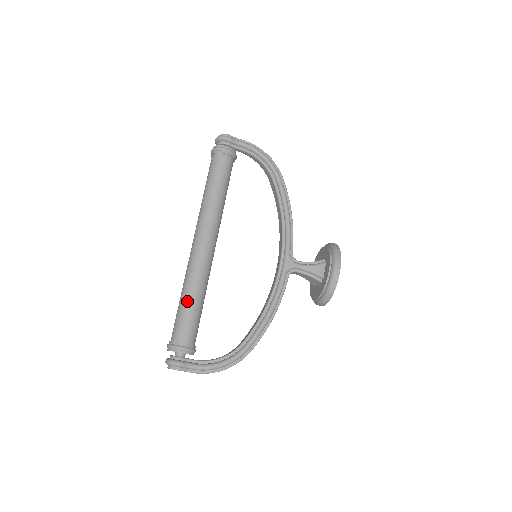
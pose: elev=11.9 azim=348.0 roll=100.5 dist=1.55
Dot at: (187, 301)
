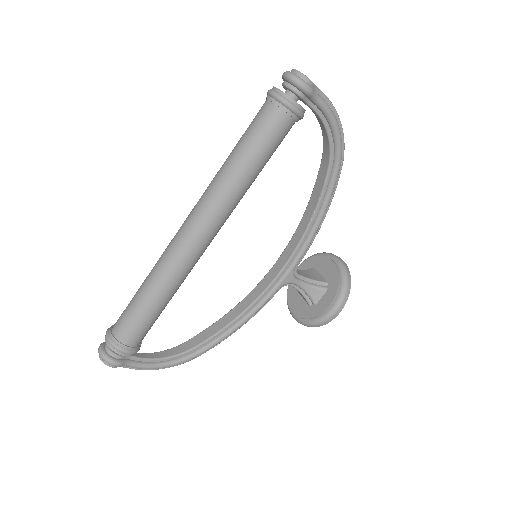
Dot at: (152, 302)
